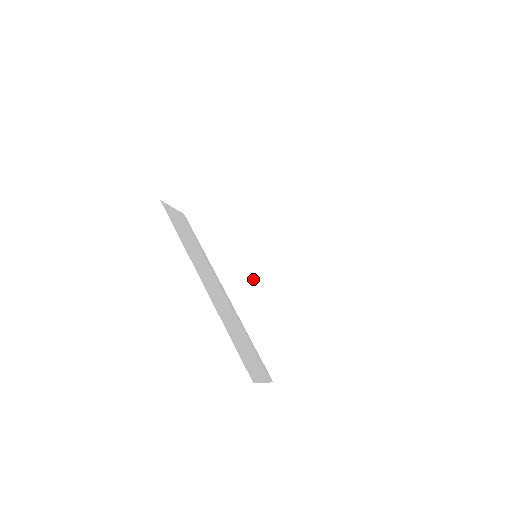
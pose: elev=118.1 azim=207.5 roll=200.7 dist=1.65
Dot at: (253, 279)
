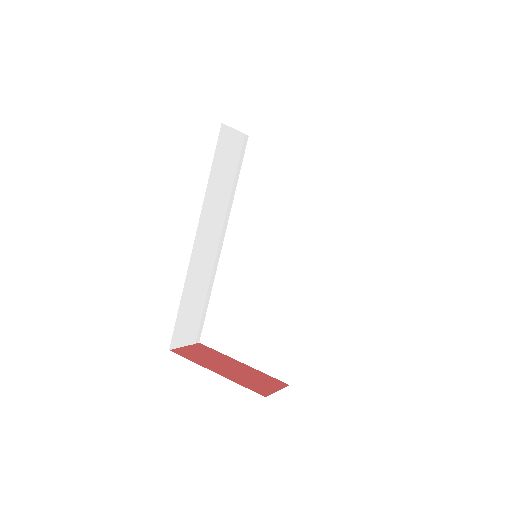
Dot at: (248, 259)
